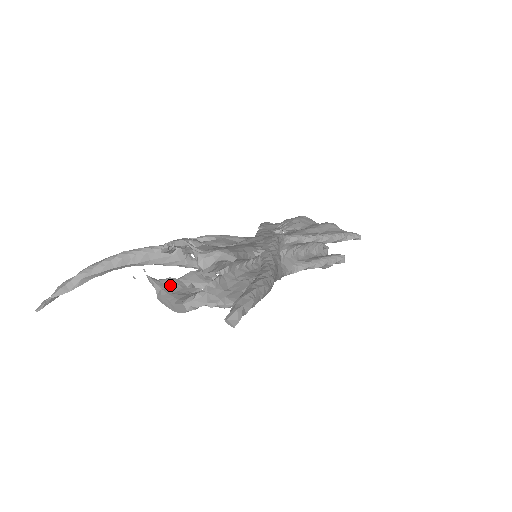
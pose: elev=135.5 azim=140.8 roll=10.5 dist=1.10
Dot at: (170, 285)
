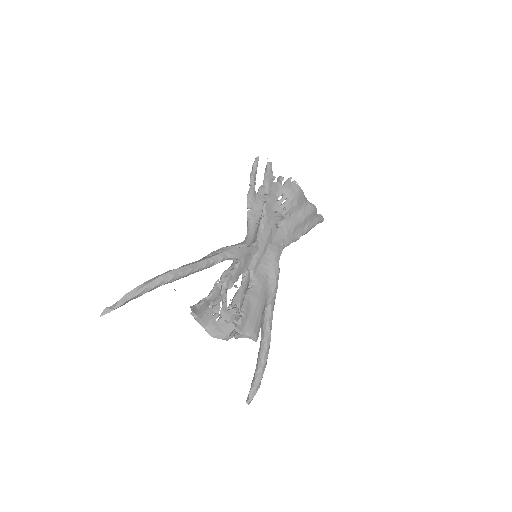
Dot at: (202, 309)
